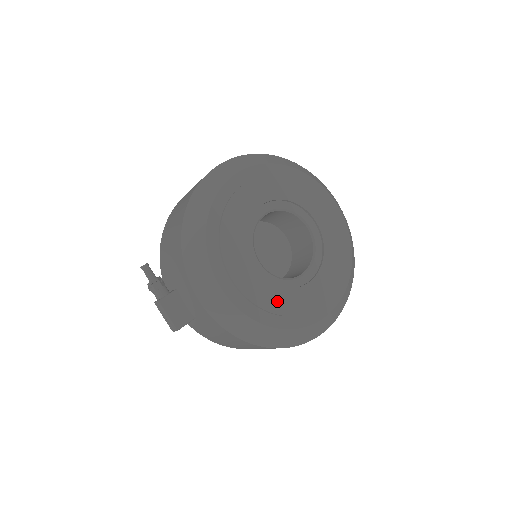
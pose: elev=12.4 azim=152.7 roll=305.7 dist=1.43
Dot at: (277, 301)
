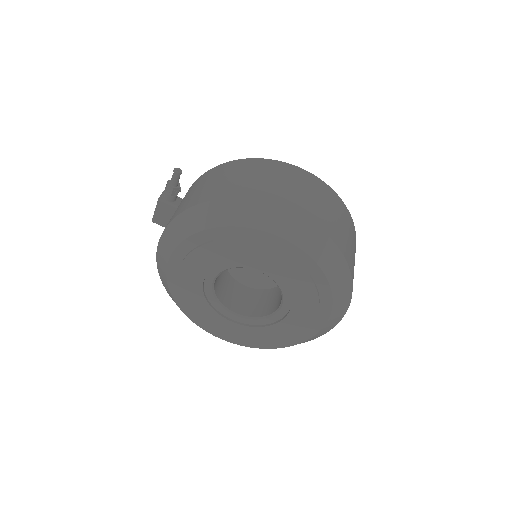
Dot at: (195, 303)
